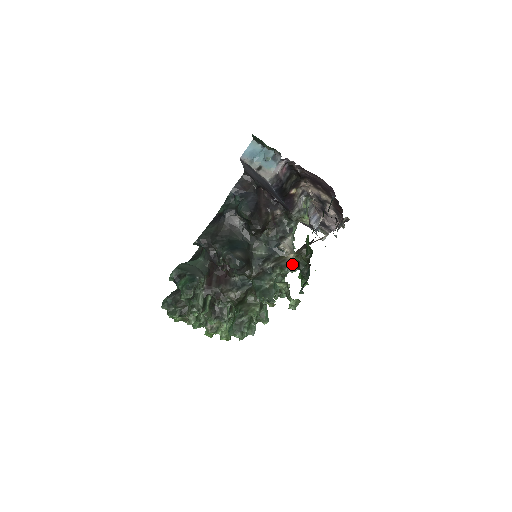
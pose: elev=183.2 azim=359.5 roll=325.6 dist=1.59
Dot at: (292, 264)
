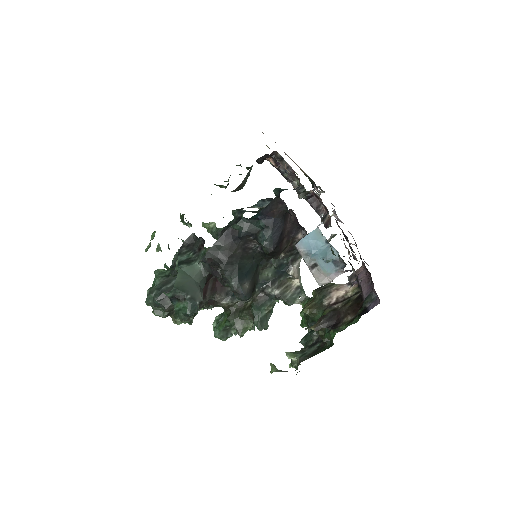
Dot at: (297, 297)
